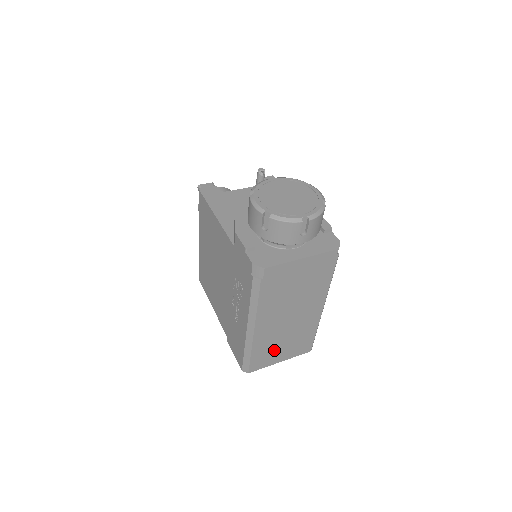
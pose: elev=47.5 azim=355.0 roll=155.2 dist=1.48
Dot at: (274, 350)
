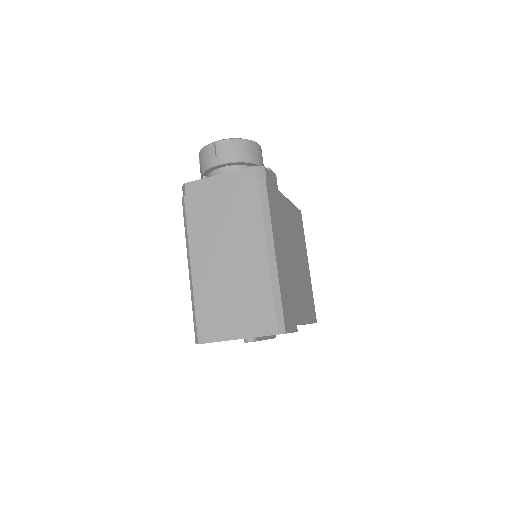
Dot at: (223, 311)
